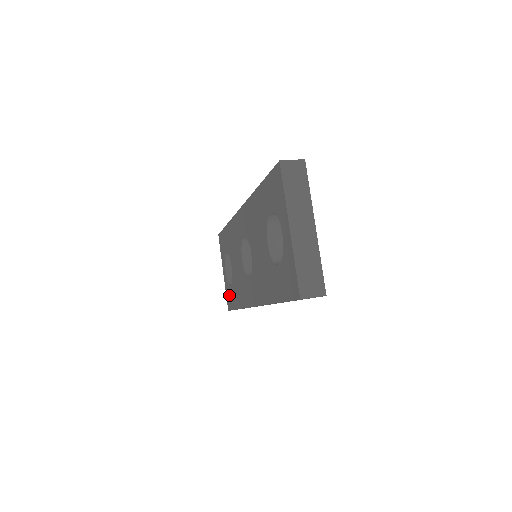
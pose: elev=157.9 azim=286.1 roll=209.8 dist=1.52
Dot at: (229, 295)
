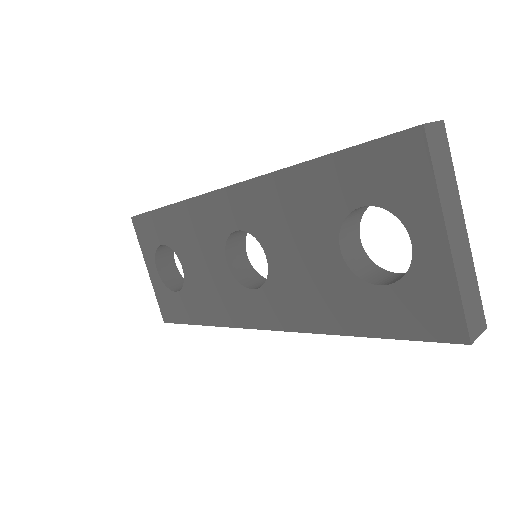
Dot at: (170, 303)
